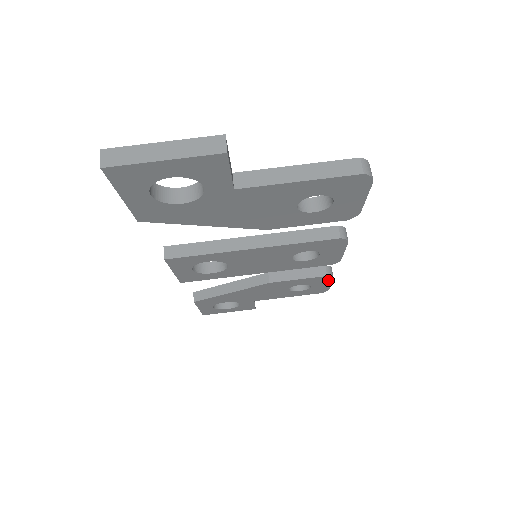
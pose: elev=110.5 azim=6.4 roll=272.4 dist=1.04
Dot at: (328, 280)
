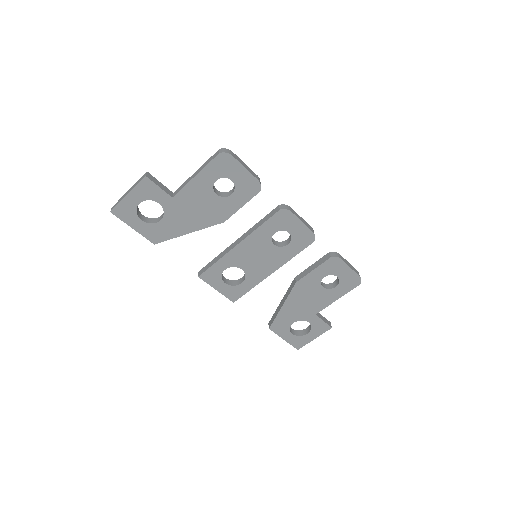
Dot at: (340, 263)
